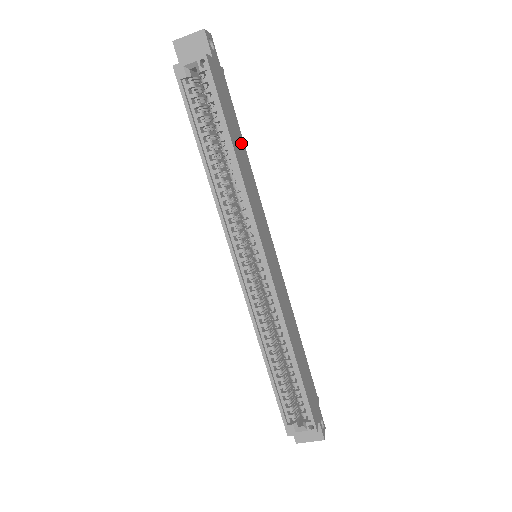
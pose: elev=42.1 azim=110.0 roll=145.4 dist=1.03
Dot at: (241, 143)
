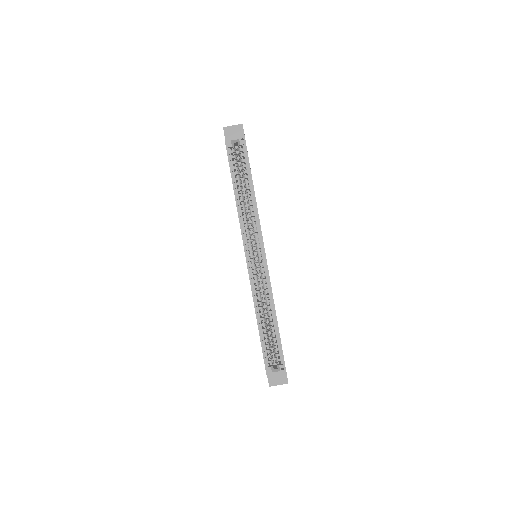
Dot at: occluded
